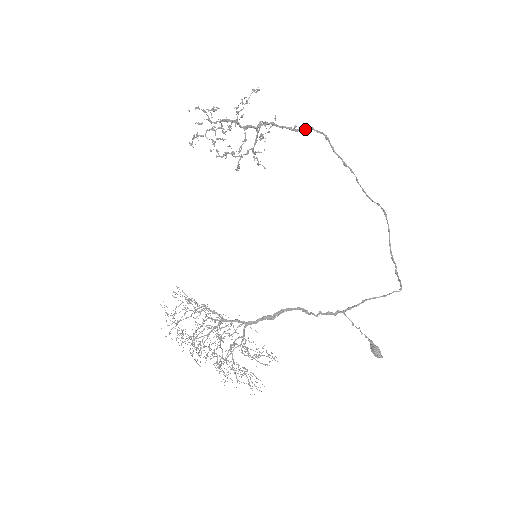
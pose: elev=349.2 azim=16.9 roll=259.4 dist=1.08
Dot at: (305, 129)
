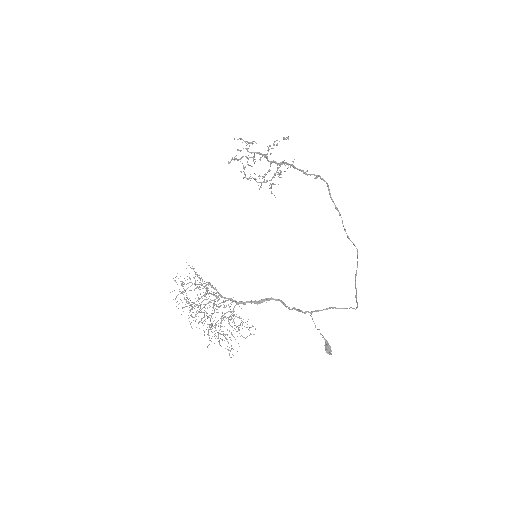
Dot at: (314, 175)
